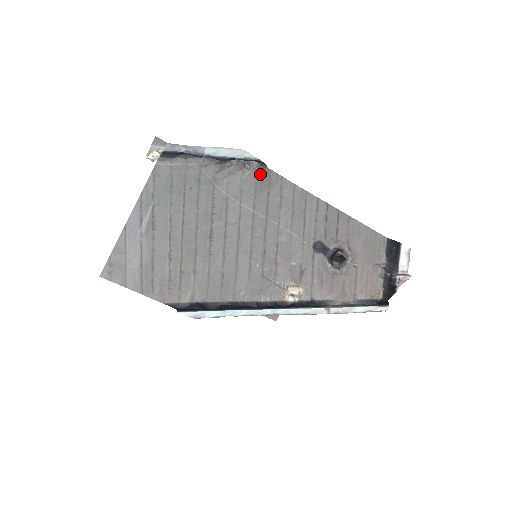
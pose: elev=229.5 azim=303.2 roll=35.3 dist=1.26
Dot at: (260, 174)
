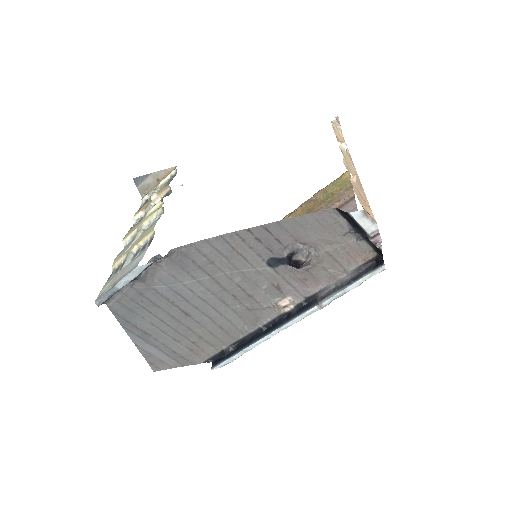
Dot at: (172, 257)
